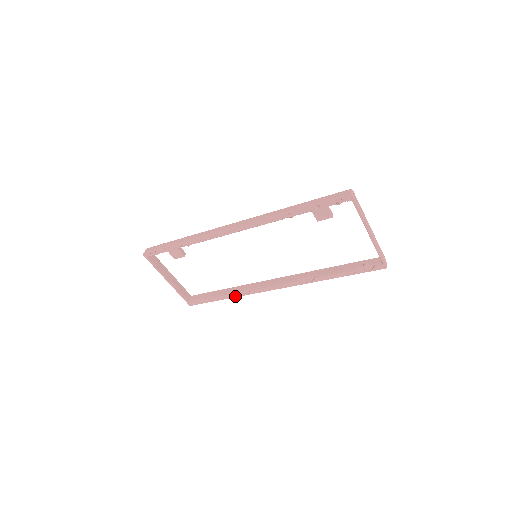
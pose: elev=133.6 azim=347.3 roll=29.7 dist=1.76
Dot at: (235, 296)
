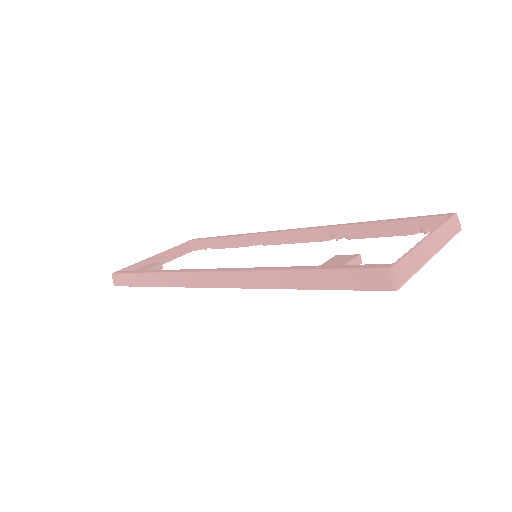
Dot at: occluded
